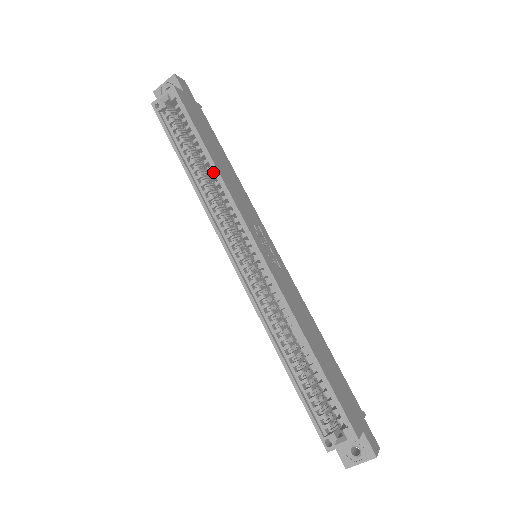
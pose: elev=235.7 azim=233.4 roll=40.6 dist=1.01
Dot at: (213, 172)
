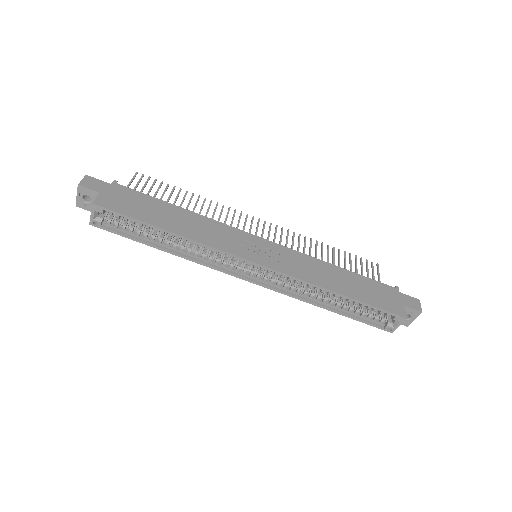
Dot at: occluded
